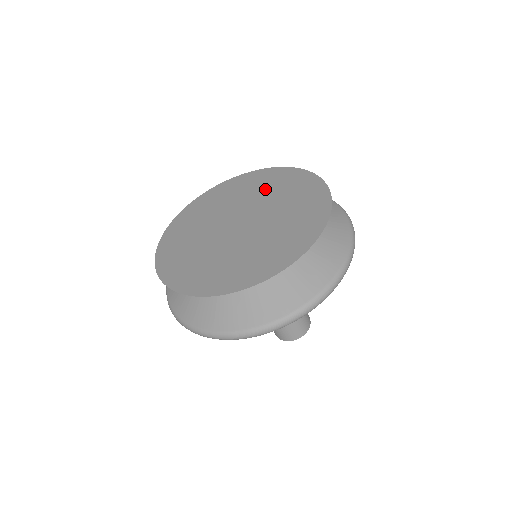
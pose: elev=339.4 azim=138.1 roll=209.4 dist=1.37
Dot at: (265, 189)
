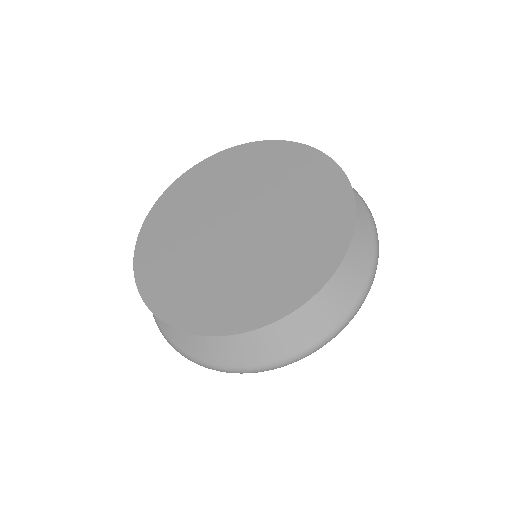
Dot at: (292, 187)
